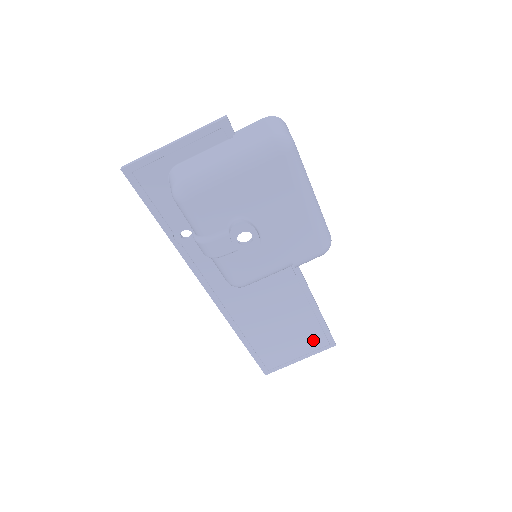
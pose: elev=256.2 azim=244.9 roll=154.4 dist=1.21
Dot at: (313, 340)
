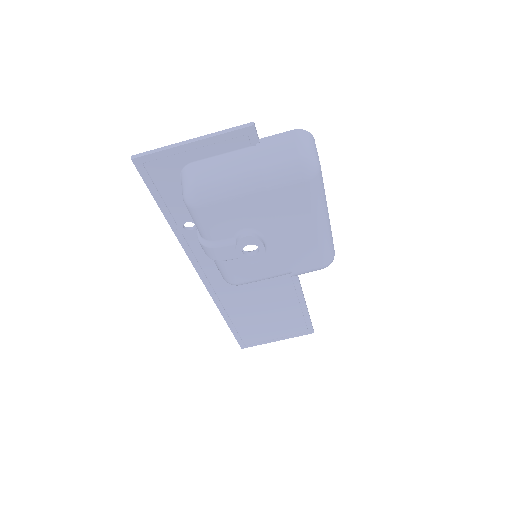
Dot at: (293, 326)
